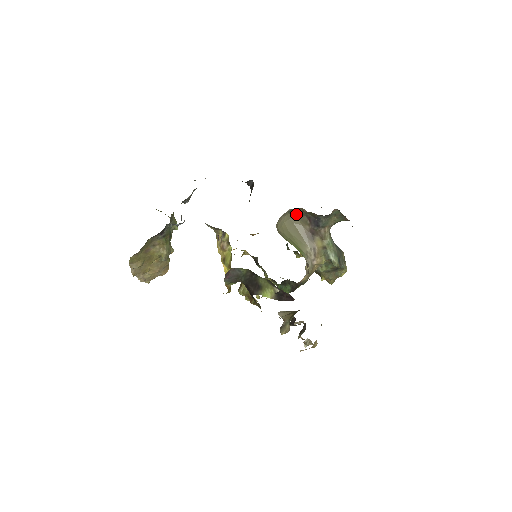
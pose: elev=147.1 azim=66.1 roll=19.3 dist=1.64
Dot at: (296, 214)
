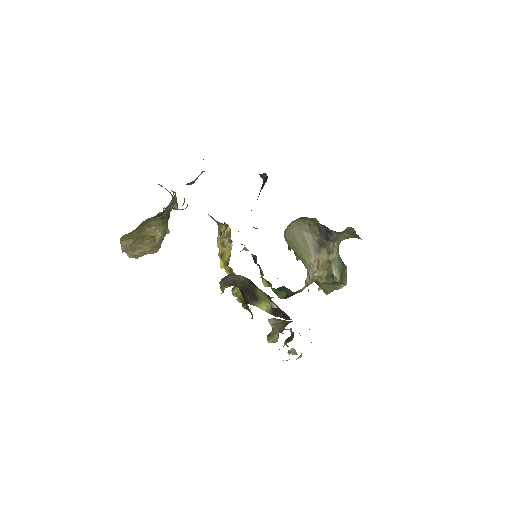
Dot at: (307, 222)
